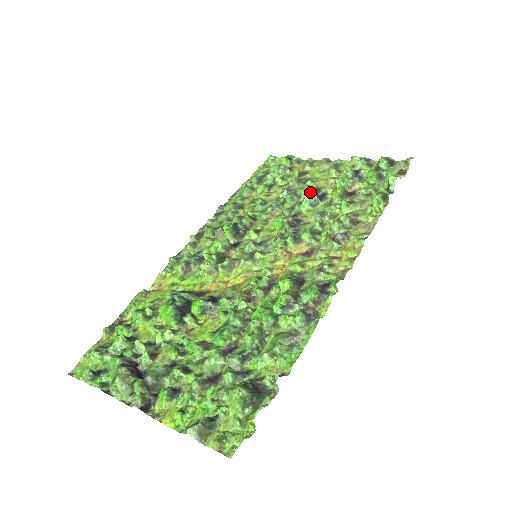
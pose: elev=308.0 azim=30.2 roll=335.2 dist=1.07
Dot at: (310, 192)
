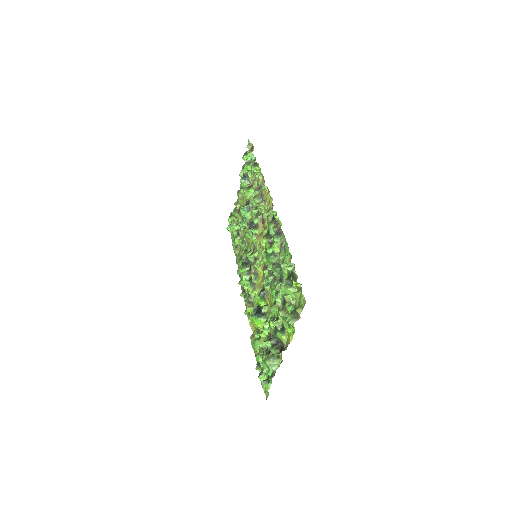
Dot at: (241, 209)
